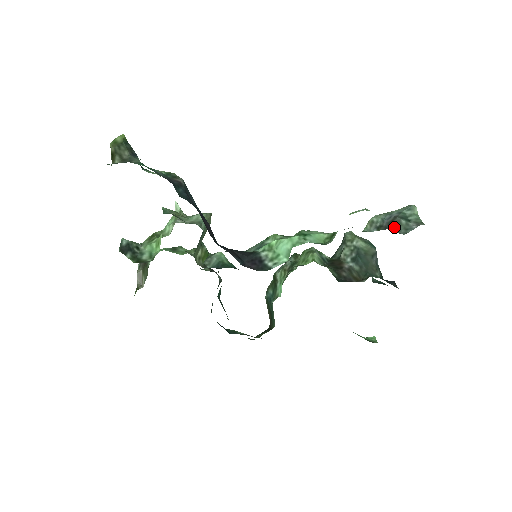
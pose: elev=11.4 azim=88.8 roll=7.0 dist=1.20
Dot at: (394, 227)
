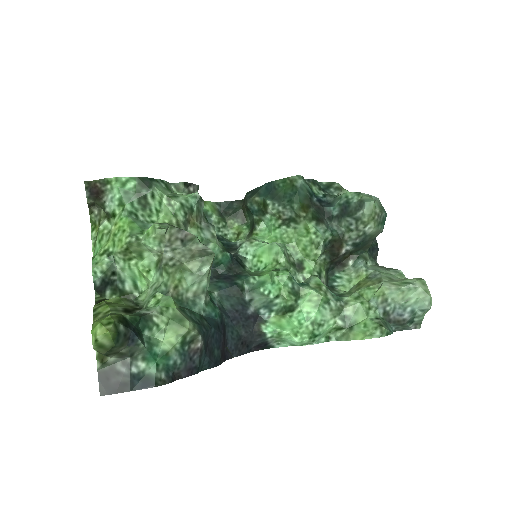
Dot at: (396, 326)
